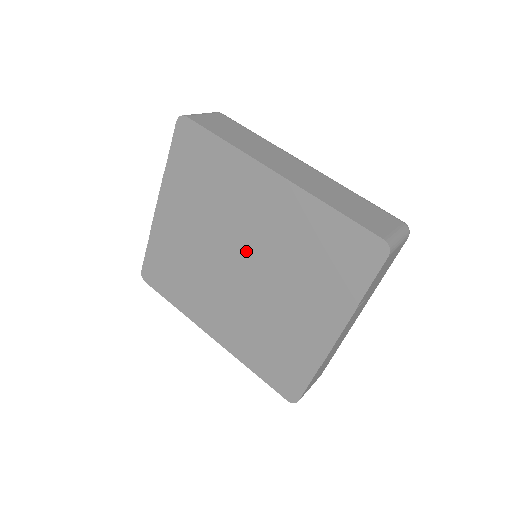
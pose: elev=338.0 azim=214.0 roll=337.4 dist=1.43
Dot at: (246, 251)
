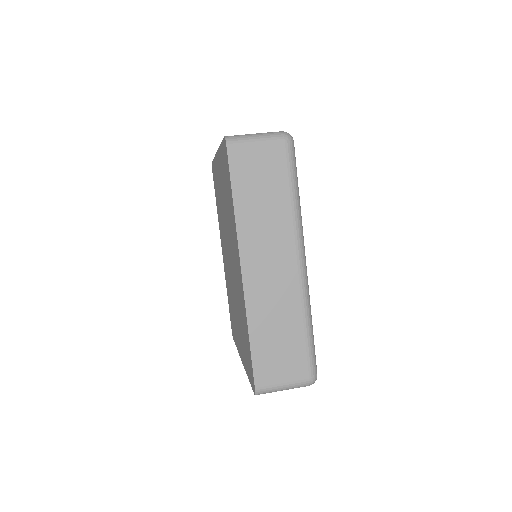
Dot at: (231, 262)
